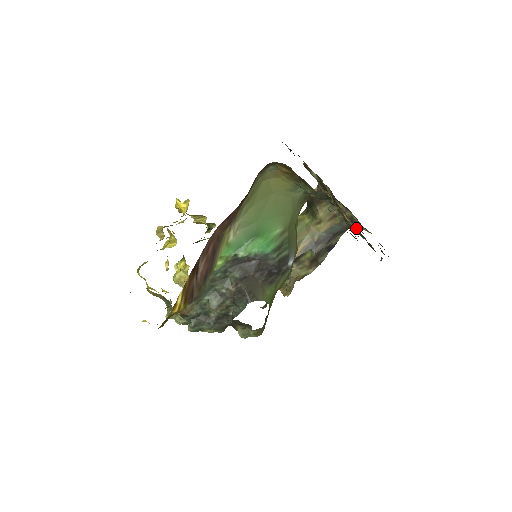
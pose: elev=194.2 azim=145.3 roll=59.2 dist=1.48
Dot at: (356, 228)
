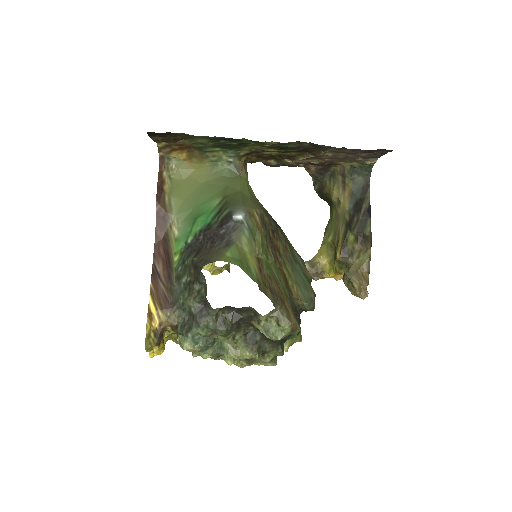
Dot at: (311, 154)
